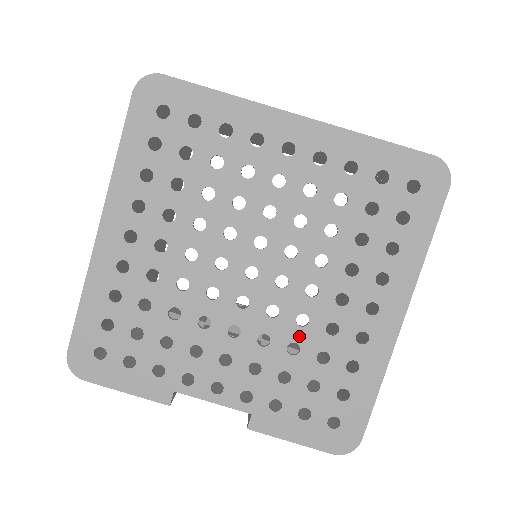
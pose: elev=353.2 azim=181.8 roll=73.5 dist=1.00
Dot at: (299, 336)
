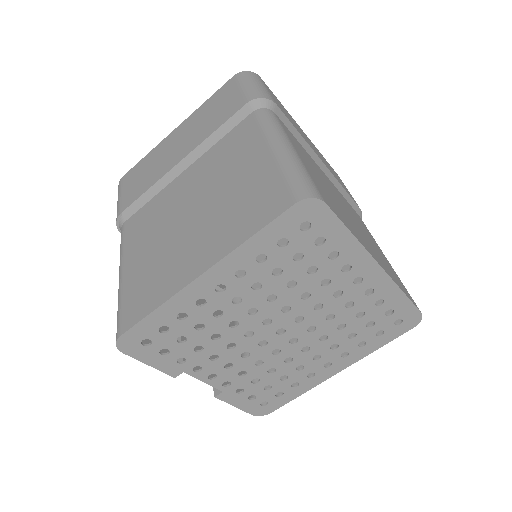
Dot at: (280, 366)
